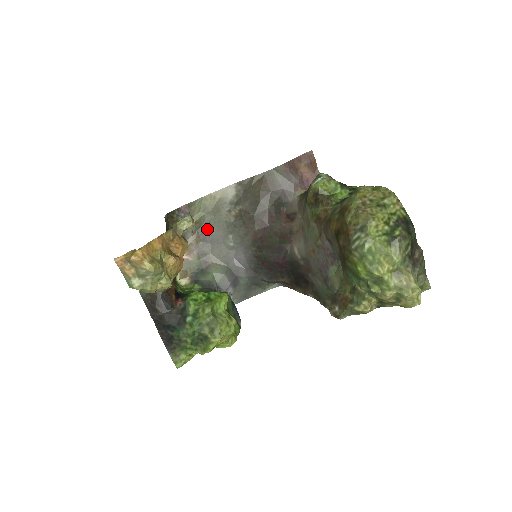
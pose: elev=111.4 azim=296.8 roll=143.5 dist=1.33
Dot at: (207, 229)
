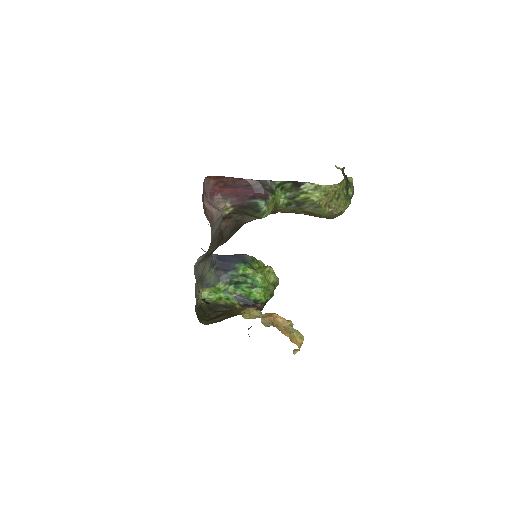
Dot at: occluded
